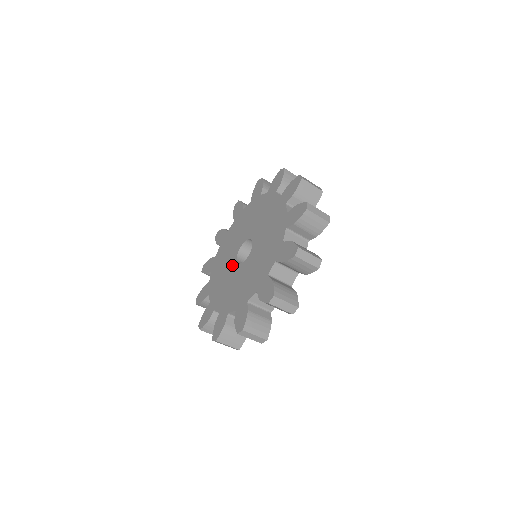
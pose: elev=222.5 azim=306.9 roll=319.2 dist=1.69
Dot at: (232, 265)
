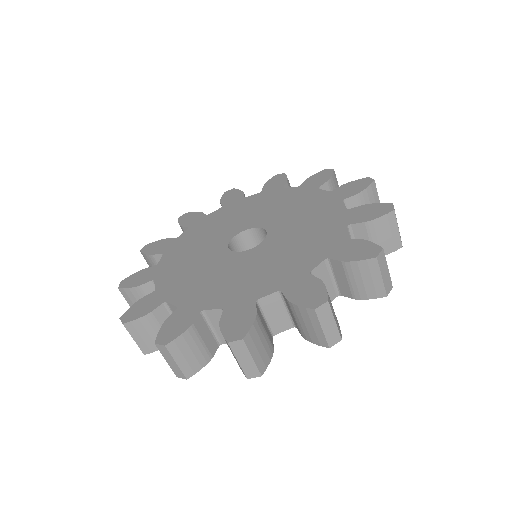
Dot at: (227, 234)
